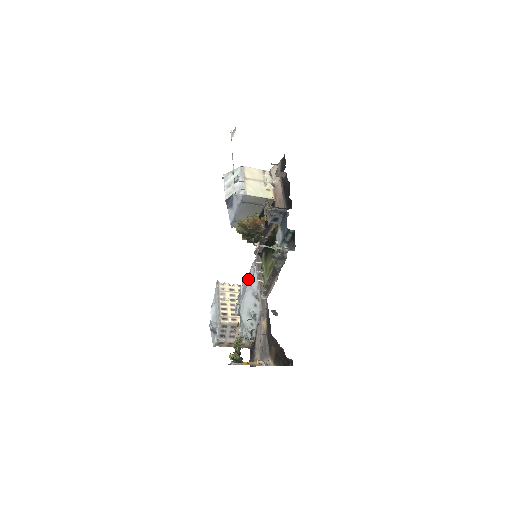
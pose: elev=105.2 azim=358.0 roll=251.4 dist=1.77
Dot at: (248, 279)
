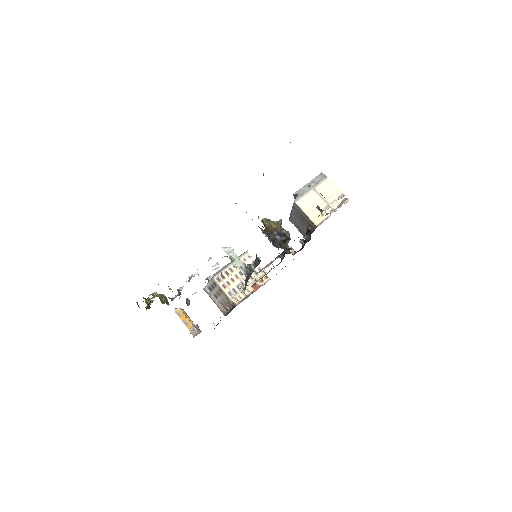
Dot at: occluded
